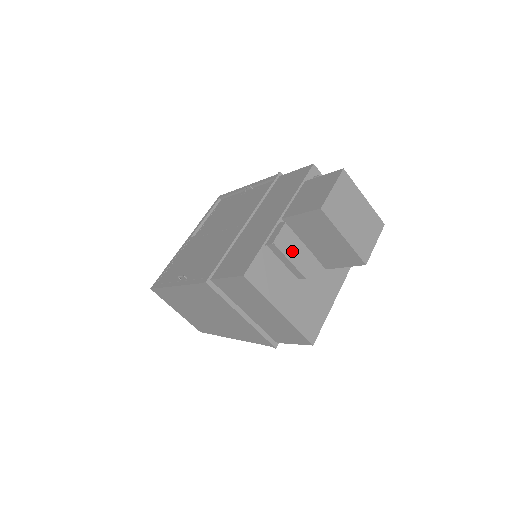
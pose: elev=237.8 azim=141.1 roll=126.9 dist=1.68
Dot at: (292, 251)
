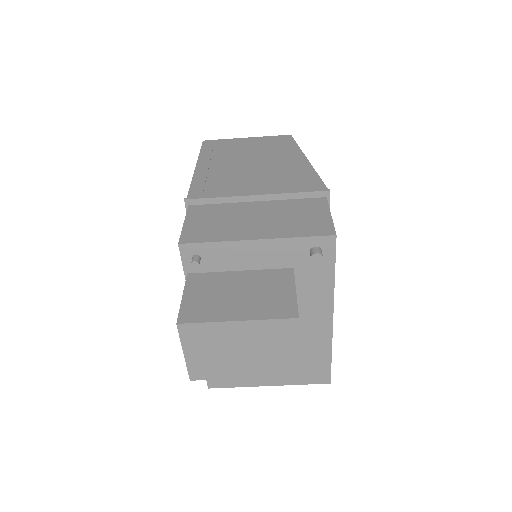
Dot at: occluded
